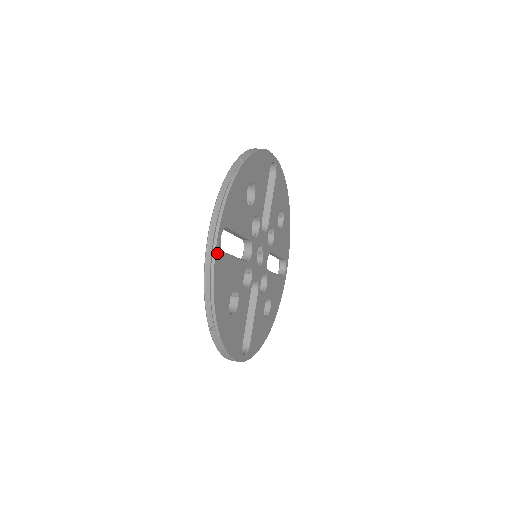
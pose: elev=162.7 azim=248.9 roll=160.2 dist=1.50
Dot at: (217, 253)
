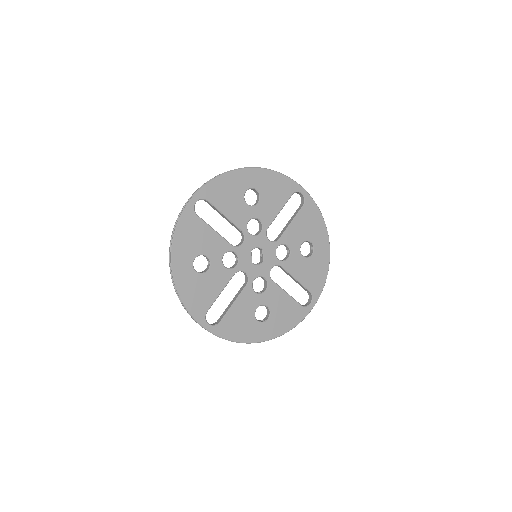
Dot at: (188, 210)
